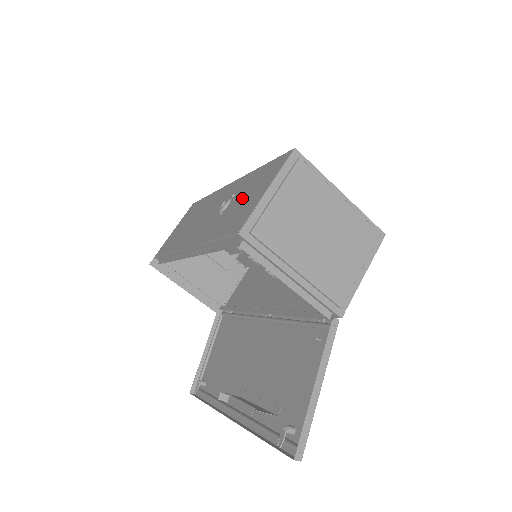
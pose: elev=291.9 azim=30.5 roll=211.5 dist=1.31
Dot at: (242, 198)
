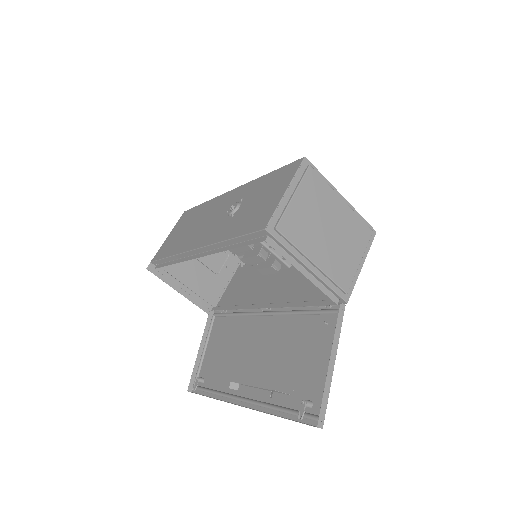
Dot at: (255, 201)
